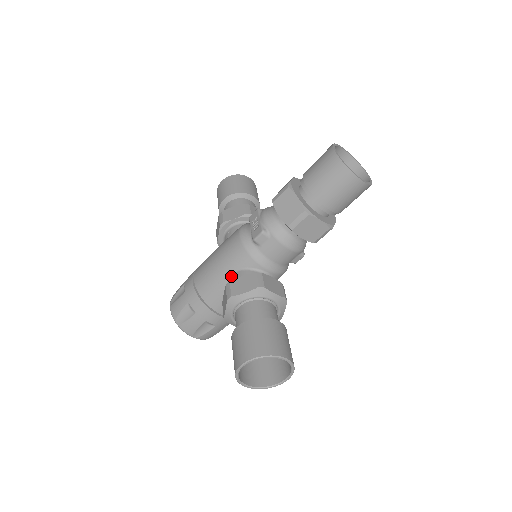
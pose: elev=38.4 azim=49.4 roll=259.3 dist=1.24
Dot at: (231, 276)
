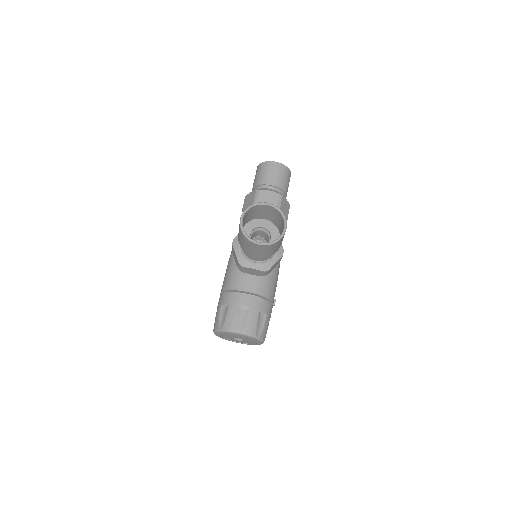
Dot at: occluded
